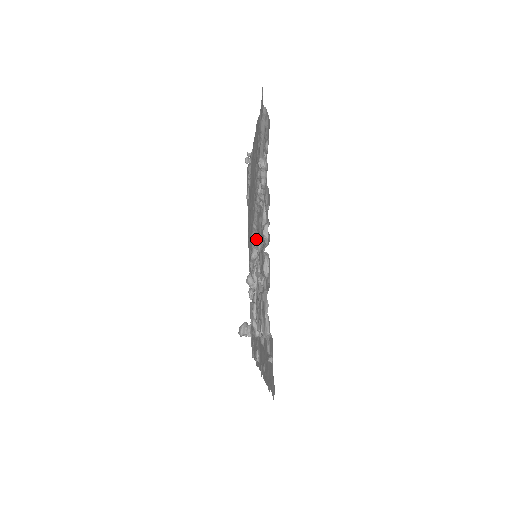
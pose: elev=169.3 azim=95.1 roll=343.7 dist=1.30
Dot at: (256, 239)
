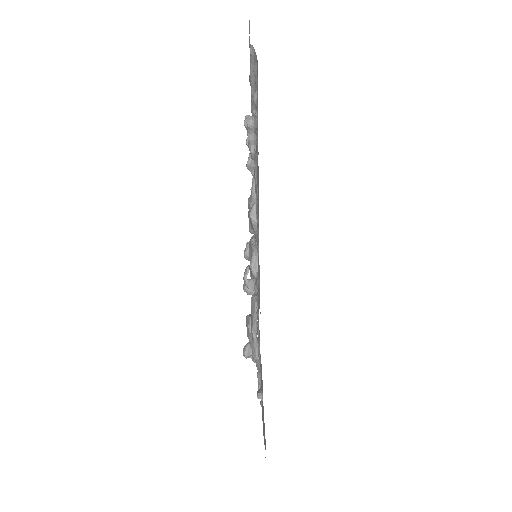
Dot at: (257, 235)
